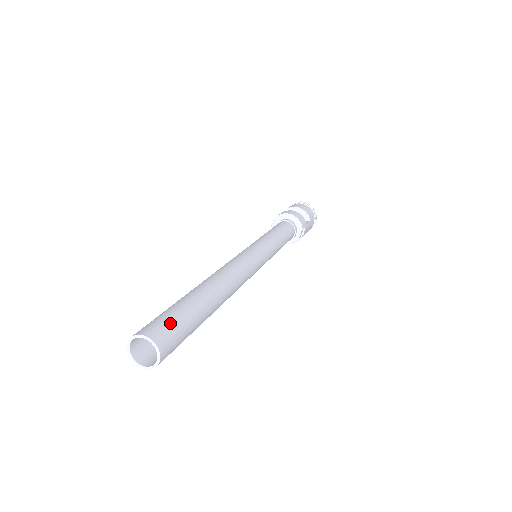
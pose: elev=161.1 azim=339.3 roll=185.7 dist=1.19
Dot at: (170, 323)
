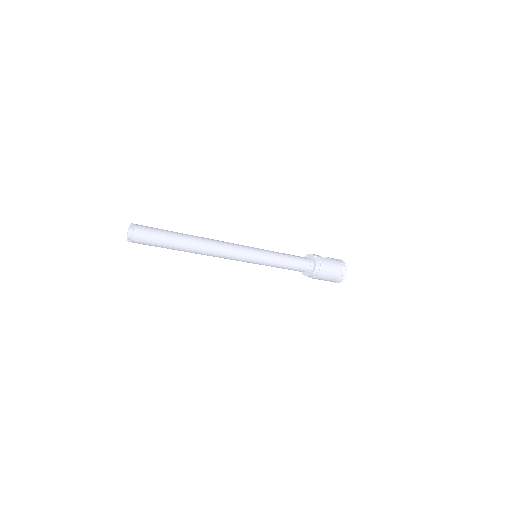
Dot at: occluded
